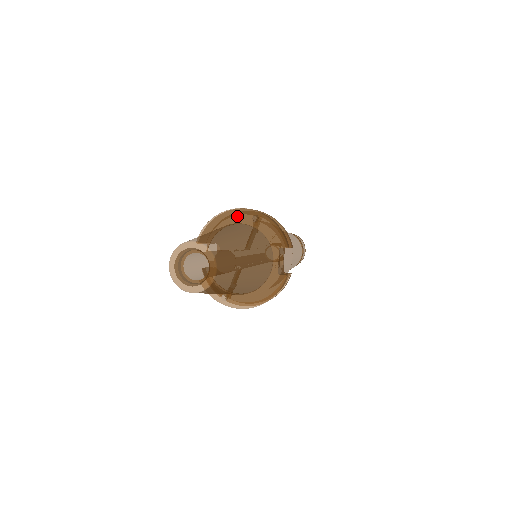
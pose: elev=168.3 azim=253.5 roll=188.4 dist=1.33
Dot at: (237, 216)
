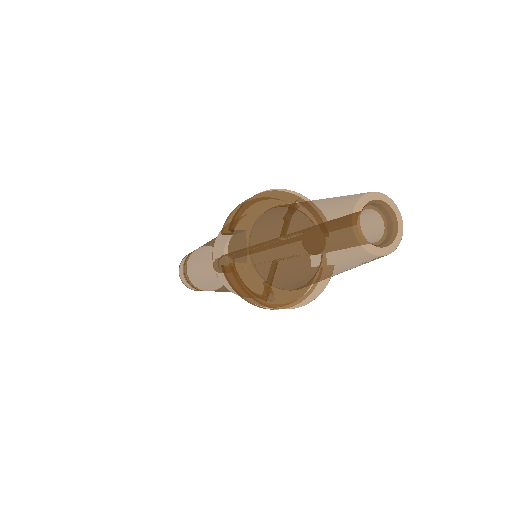
Dot at: (280, 197)
